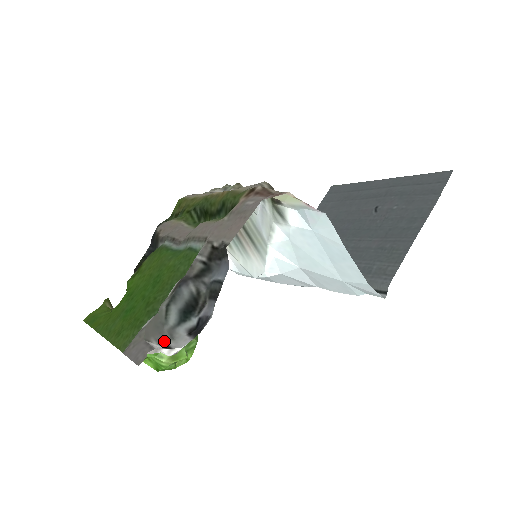
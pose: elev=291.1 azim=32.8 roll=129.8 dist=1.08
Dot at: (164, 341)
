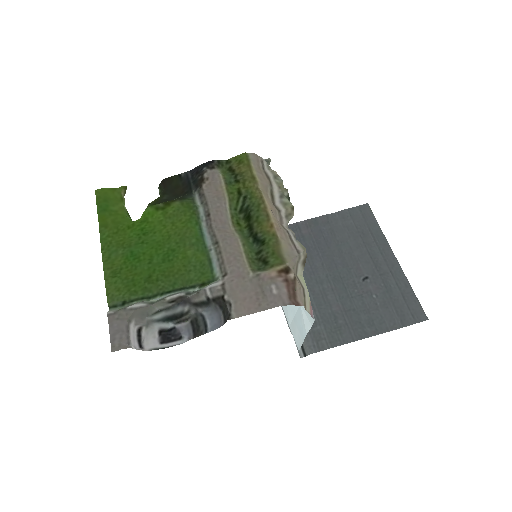
Dot at: (140, 324)
